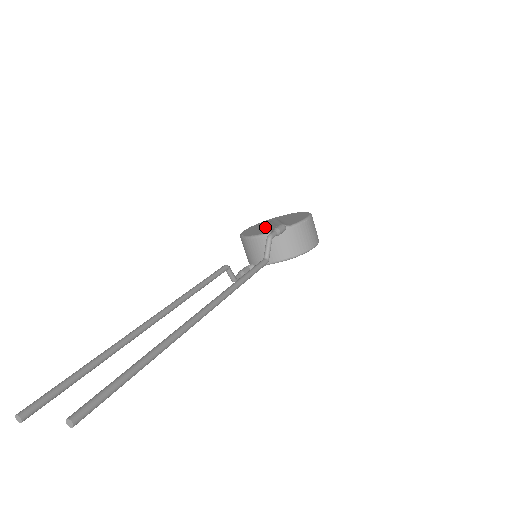
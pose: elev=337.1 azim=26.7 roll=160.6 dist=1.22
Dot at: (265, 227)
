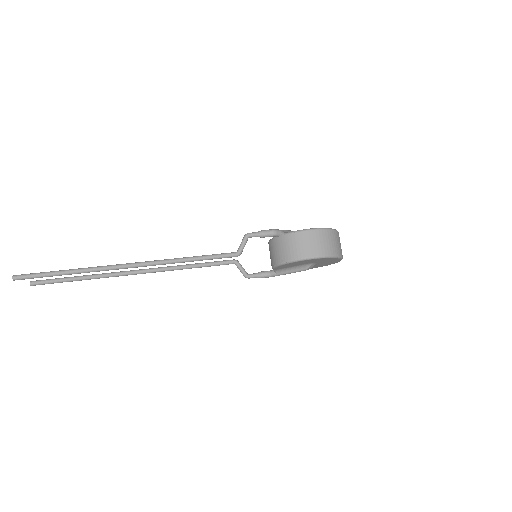
Dot at: occluded
